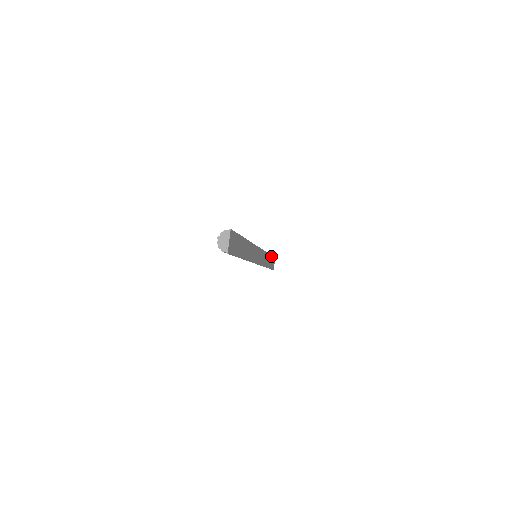
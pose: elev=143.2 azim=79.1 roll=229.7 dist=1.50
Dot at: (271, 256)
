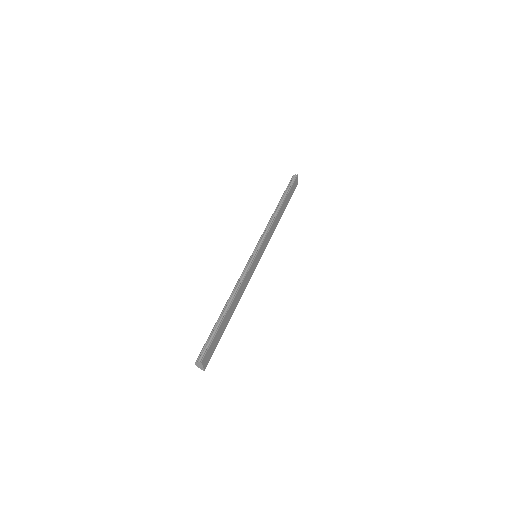
Dot at: (287, 196)
